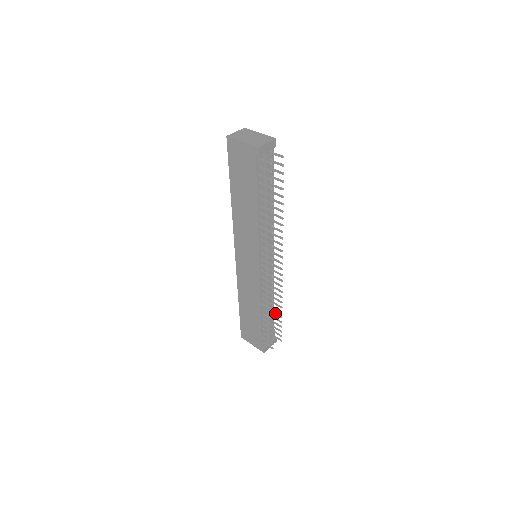
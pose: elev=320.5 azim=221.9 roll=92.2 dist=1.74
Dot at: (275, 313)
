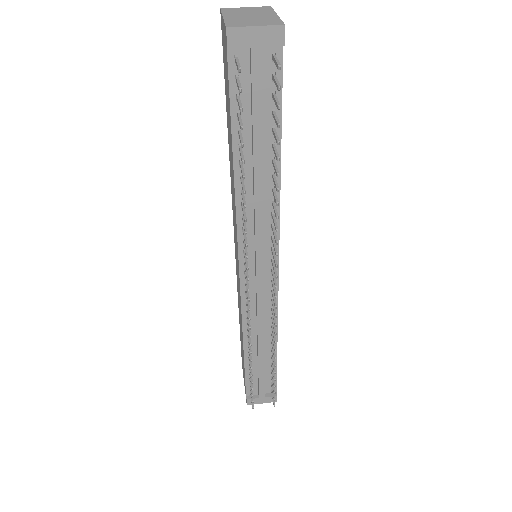
Dot at: (272, 360)
